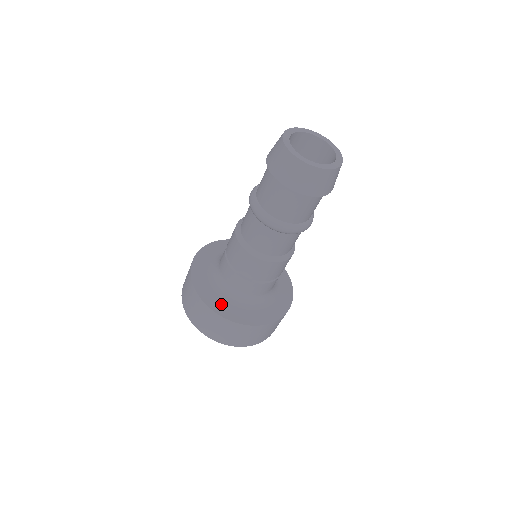
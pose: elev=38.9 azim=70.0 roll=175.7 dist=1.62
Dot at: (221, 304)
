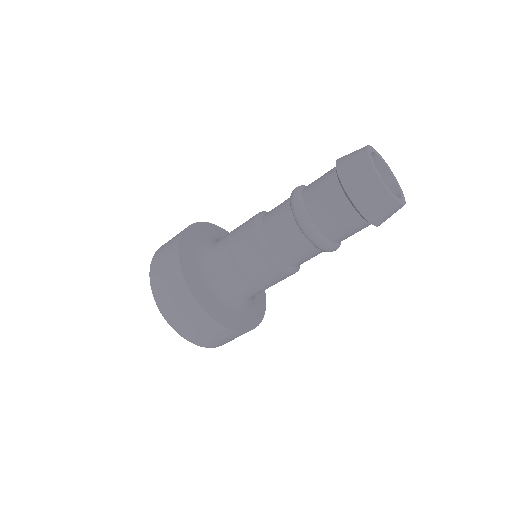
Dot at: (209, 300)
